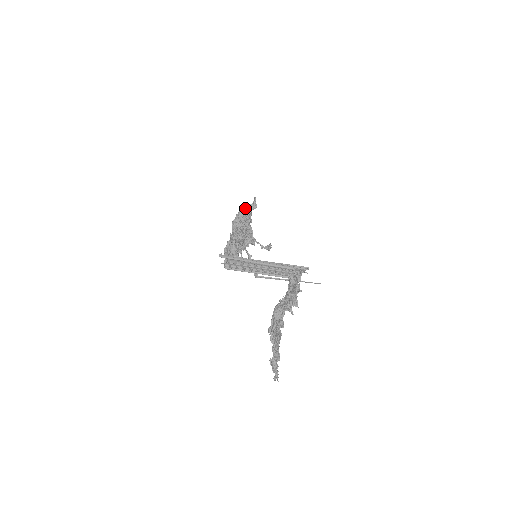
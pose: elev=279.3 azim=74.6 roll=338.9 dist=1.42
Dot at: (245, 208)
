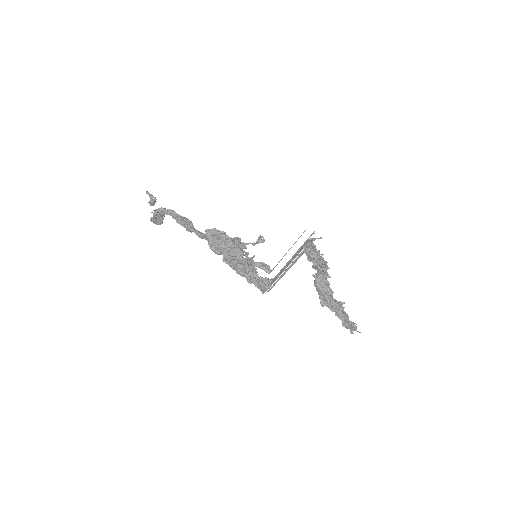
Dot at: (178, 216)
